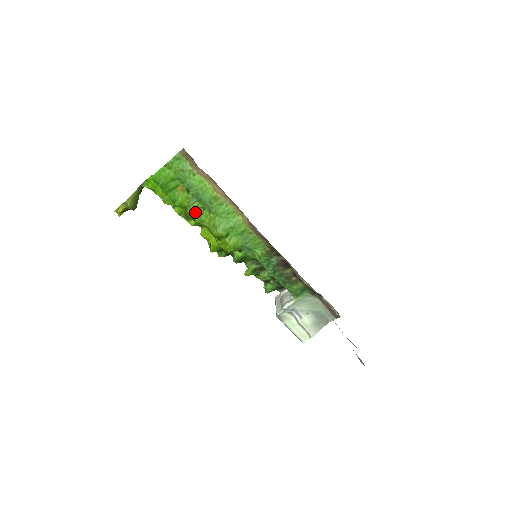
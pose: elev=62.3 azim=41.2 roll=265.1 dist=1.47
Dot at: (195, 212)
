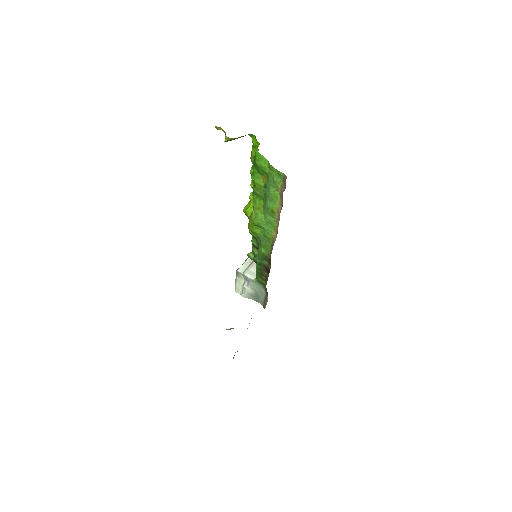
Dot at: (257, 194)
